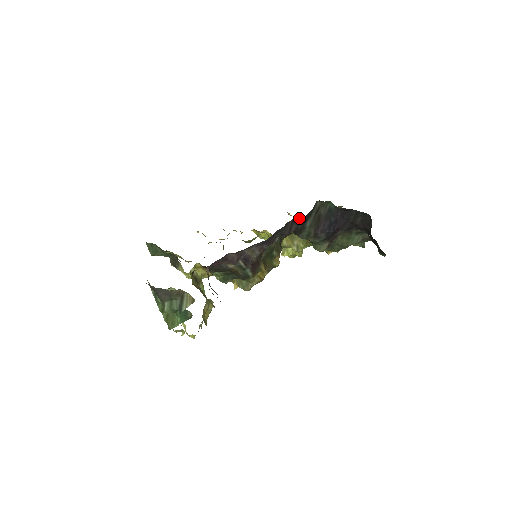
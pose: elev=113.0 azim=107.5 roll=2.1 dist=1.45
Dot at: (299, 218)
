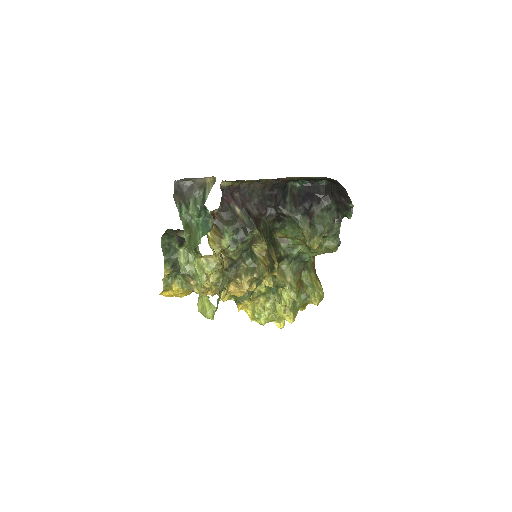
Dot at: (279, 191)
